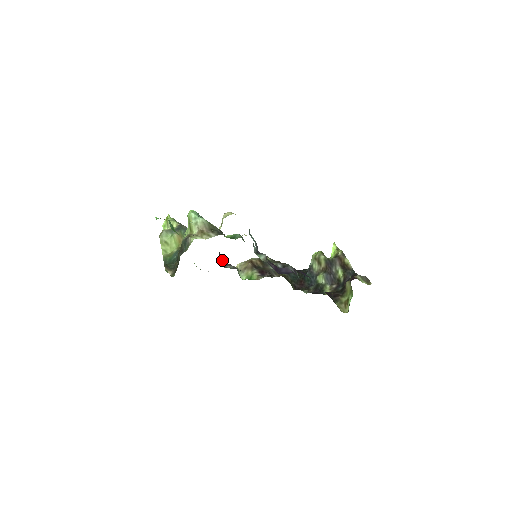
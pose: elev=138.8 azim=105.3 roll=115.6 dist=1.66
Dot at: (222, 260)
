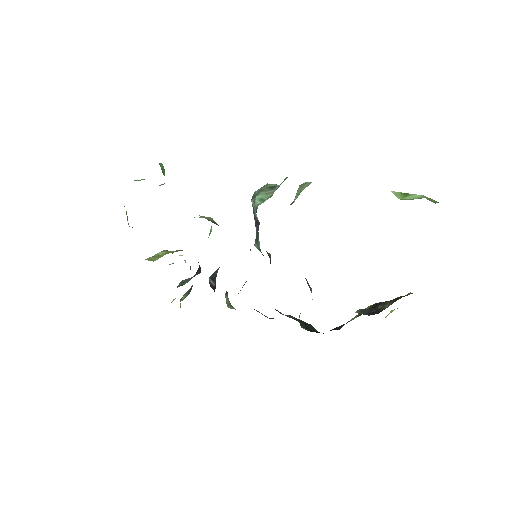
Dot at: (214, 284)
